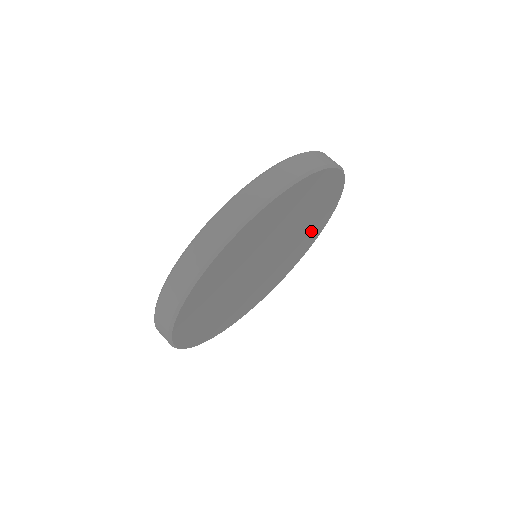
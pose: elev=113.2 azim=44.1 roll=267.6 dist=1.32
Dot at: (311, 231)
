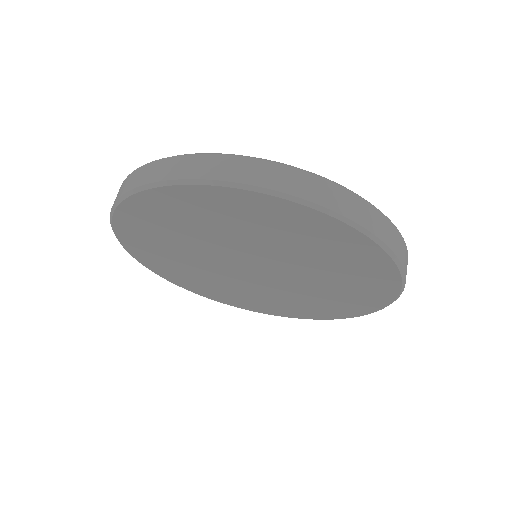
Dot at: (342, 297)
